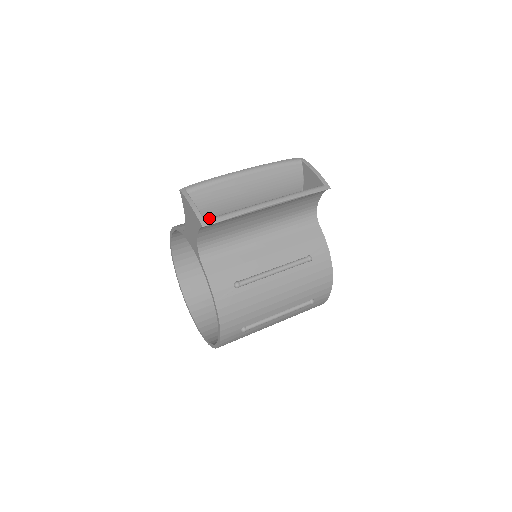
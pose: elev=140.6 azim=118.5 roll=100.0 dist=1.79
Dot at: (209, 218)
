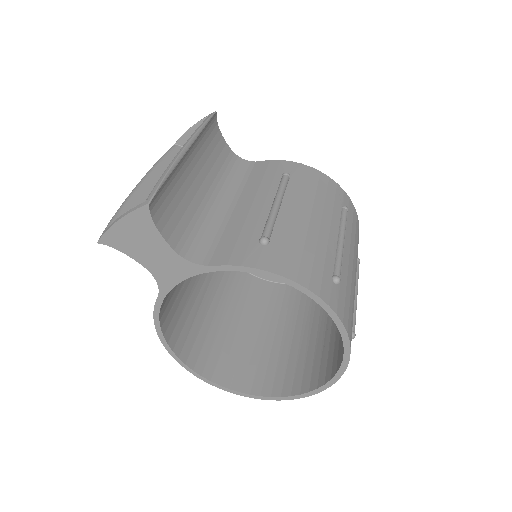
Dot at: occluded
